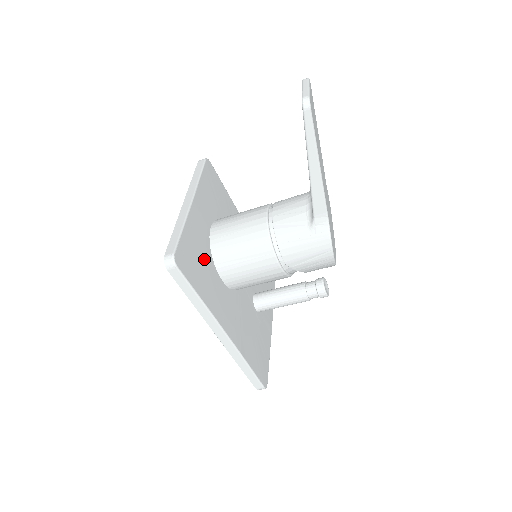
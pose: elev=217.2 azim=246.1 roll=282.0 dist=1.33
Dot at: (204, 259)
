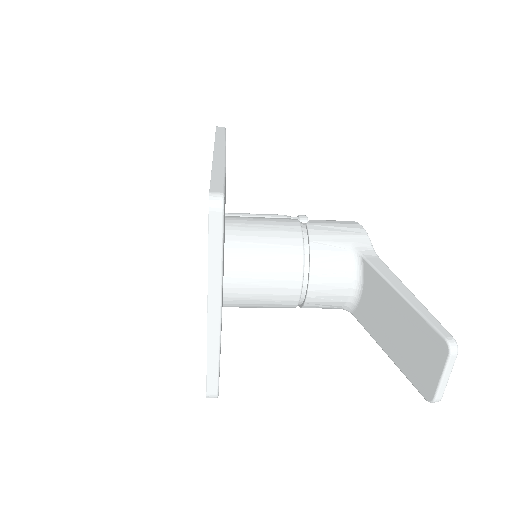
Dot at: occluded
